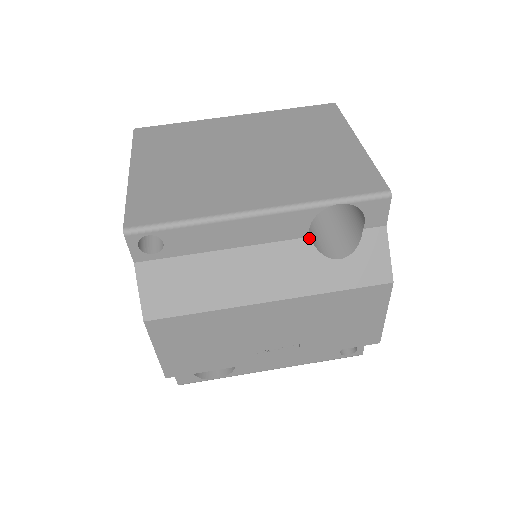
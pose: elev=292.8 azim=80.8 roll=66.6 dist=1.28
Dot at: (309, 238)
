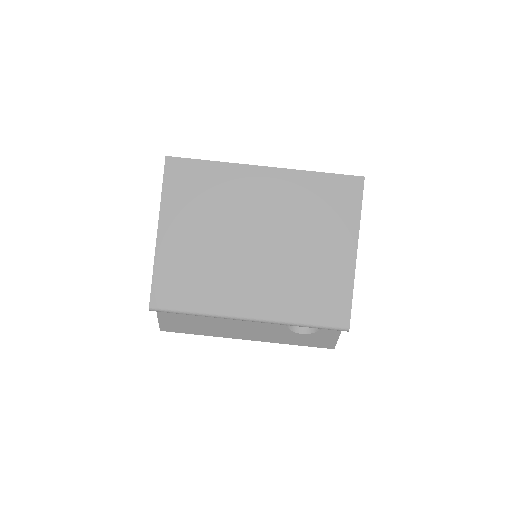
Dot at: occluded
